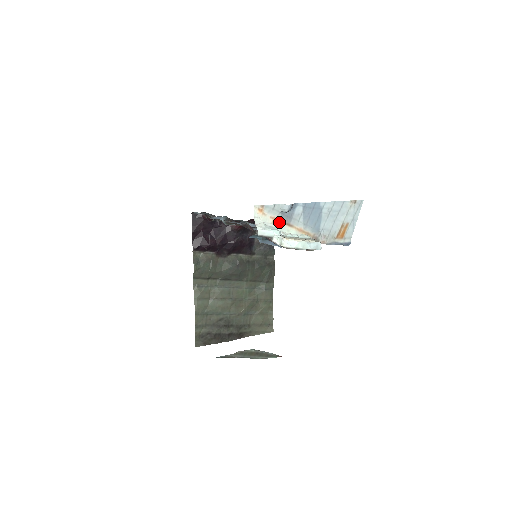
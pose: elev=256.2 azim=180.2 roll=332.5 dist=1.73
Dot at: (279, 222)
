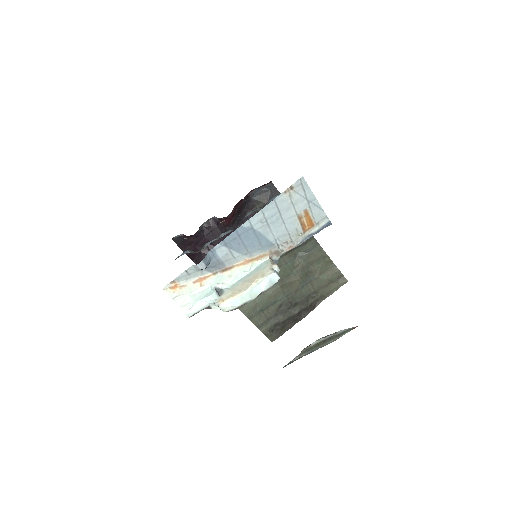
Dot at: (210, 277)
